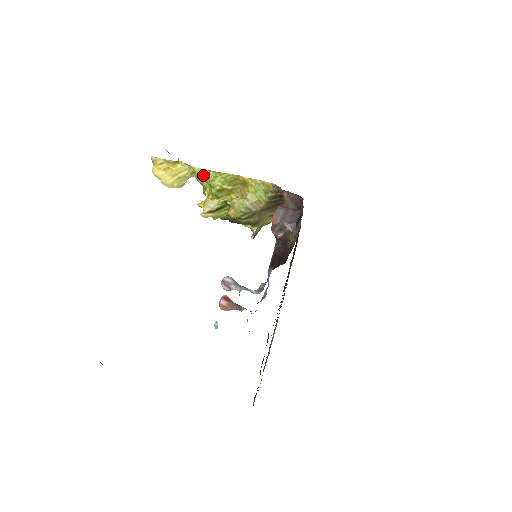
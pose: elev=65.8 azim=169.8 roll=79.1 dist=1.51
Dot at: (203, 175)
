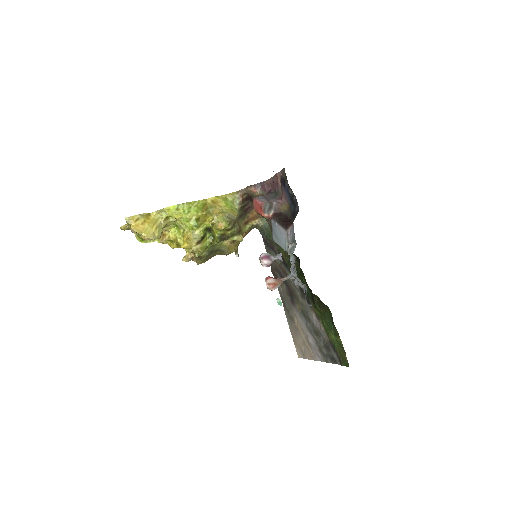
Dot at: (179, 211)
